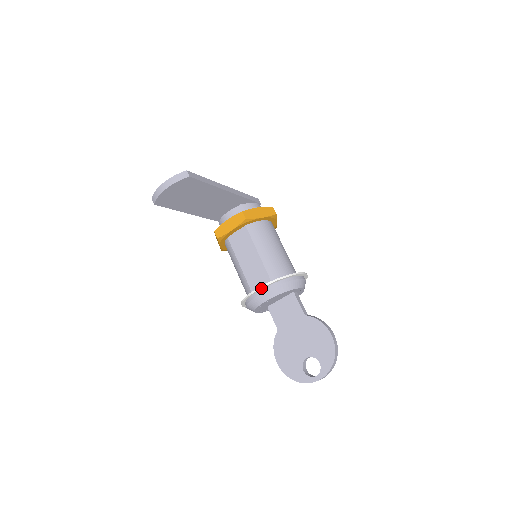
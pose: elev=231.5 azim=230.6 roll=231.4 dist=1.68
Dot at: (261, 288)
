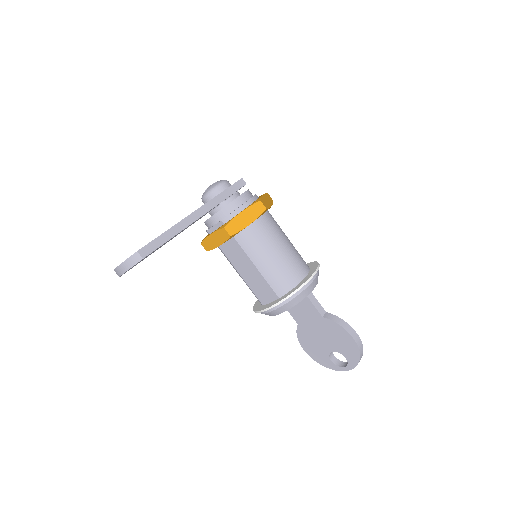
Dot at: (268, 309)
